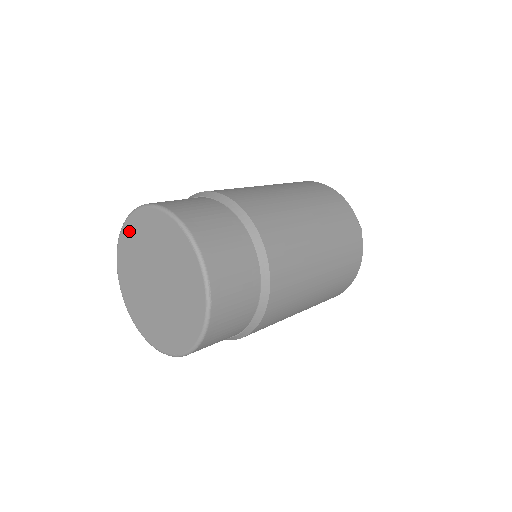
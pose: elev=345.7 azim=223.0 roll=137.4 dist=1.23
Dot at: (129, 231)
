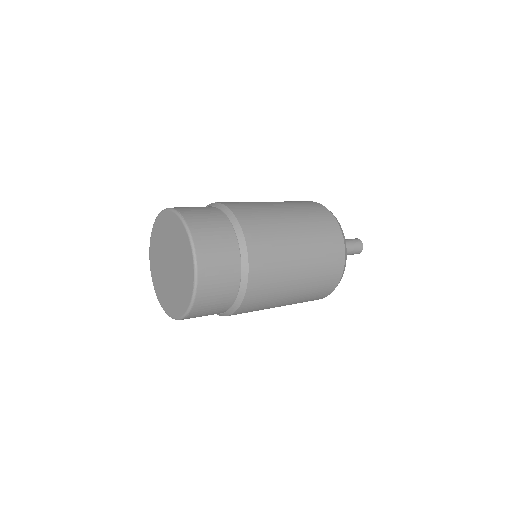
Dot at: (153, 269)
